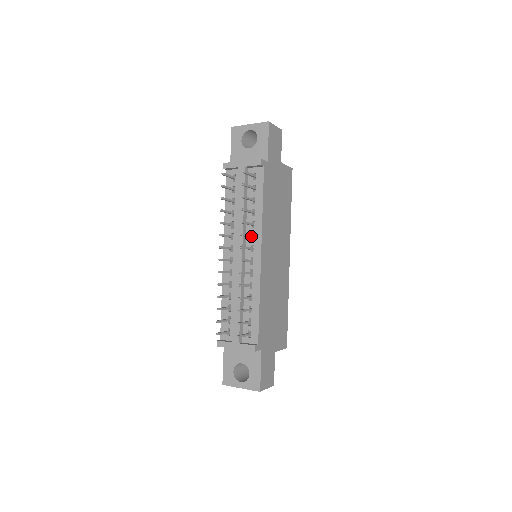
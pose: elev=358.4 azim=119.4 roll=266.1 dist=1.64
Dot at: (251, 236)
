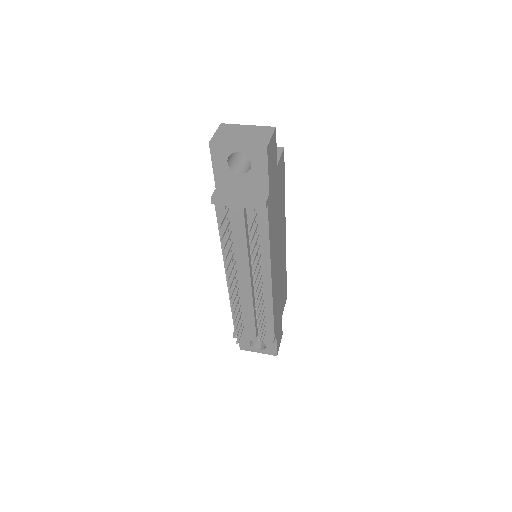
Dot at: (259, 269)
